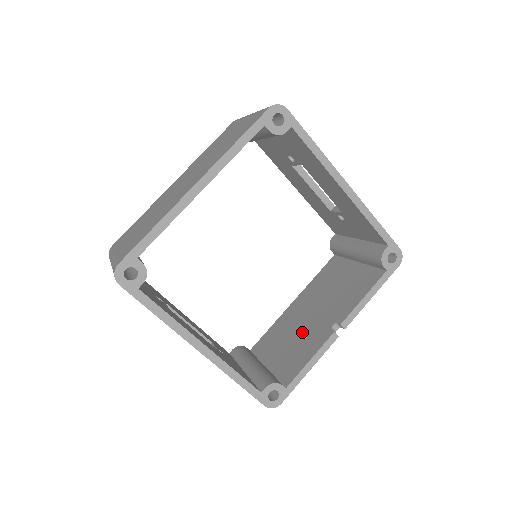
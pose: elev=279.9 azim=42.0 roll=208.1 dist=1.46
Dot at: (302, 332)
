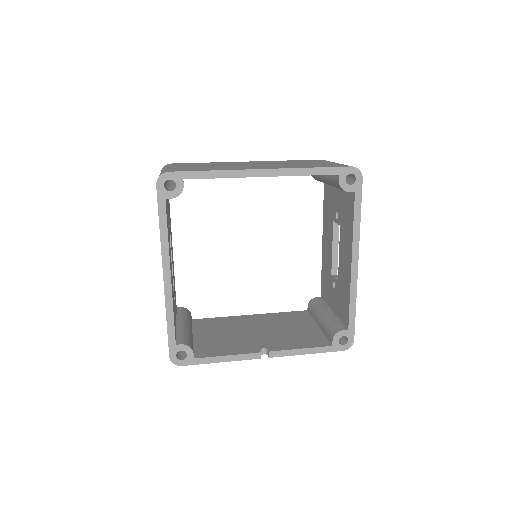
Dot at: (239, 336)
